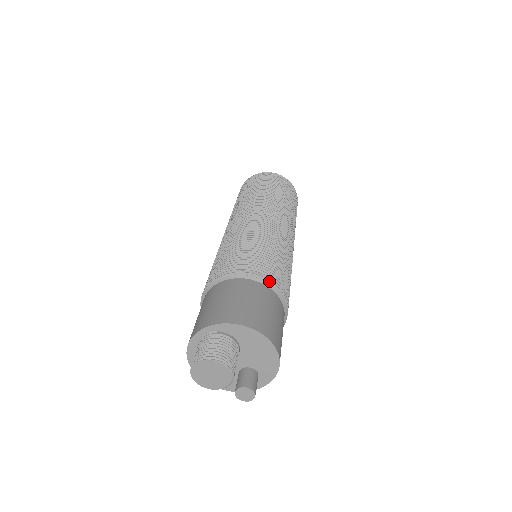
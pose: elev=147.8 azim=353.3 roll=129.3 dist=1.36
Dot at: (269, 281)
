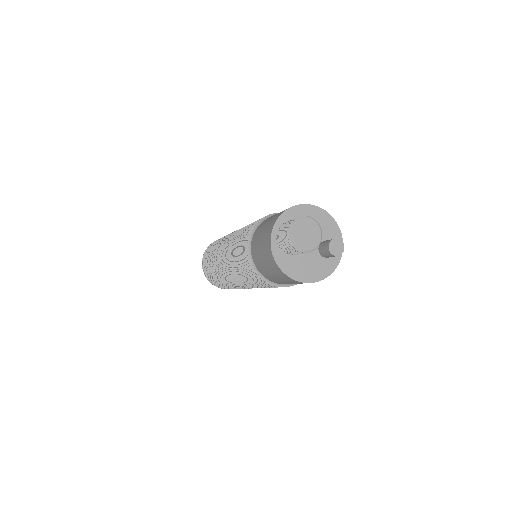
Dot at: occluded
